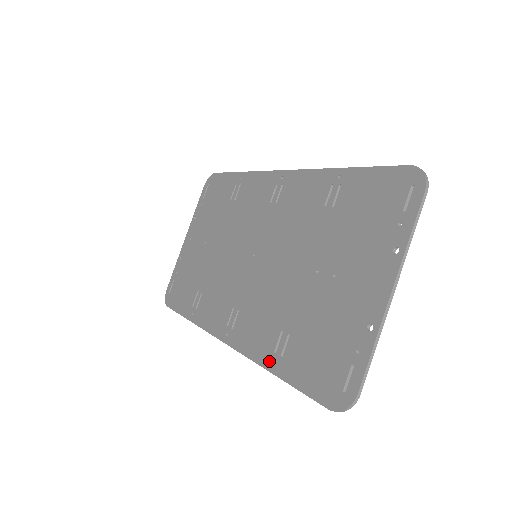
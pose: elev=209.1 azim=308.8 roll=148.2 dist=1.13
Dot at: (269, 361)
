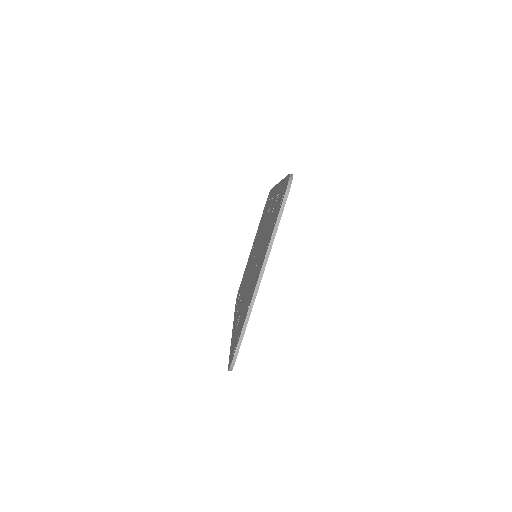
Dot at: occluded
